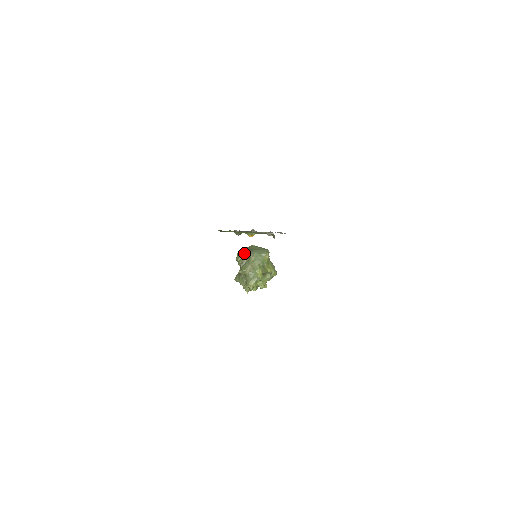
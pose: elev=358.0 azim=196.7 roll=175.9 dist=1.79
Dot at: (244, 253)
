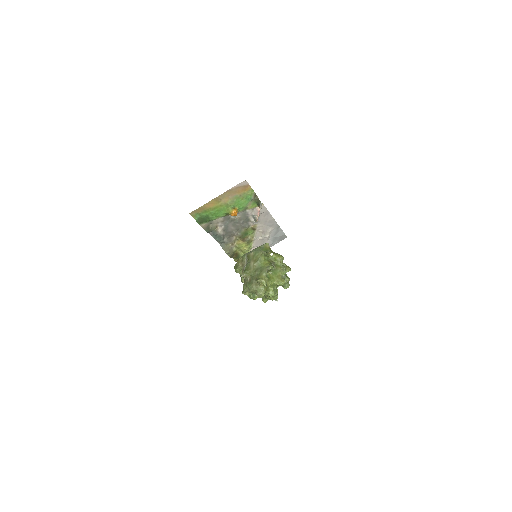
Dot at: (241, 259)
